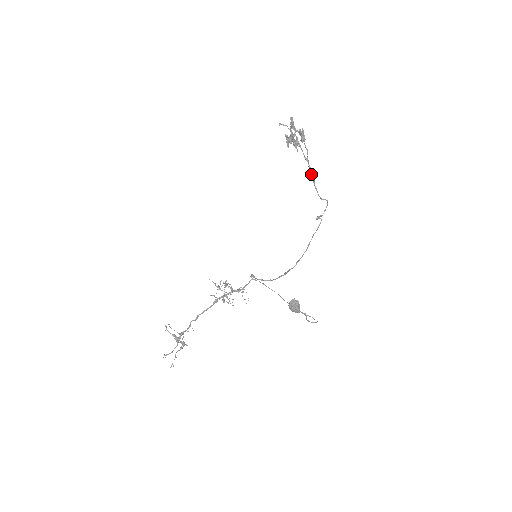
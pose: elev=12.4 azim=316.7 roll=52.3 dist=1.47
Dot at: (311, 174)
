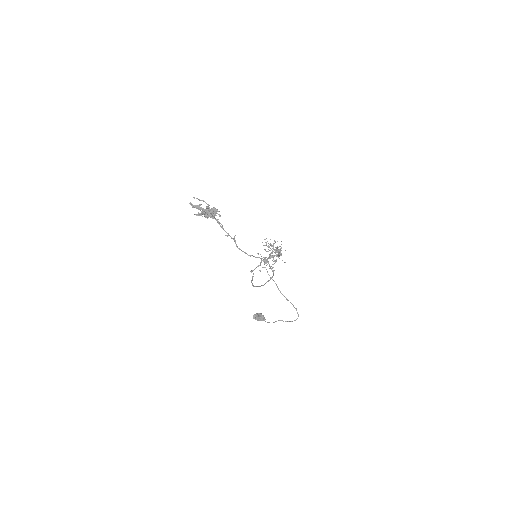
Dot at: (234, 238)
